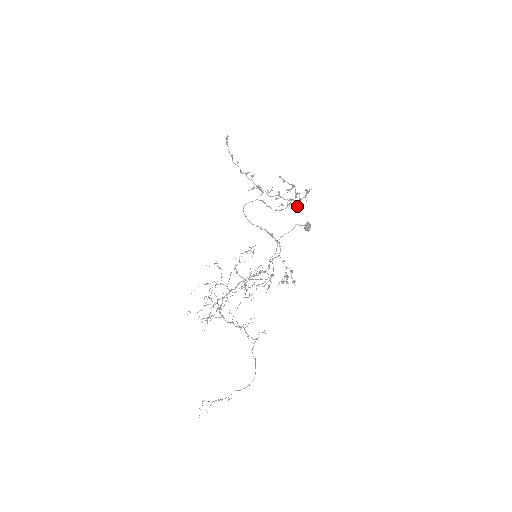
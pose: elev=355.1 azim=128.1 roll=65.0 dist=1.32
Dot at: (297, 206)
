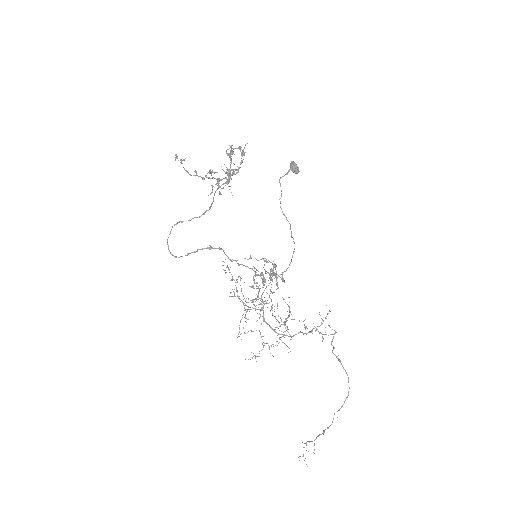
Dot at: (228, 183)
